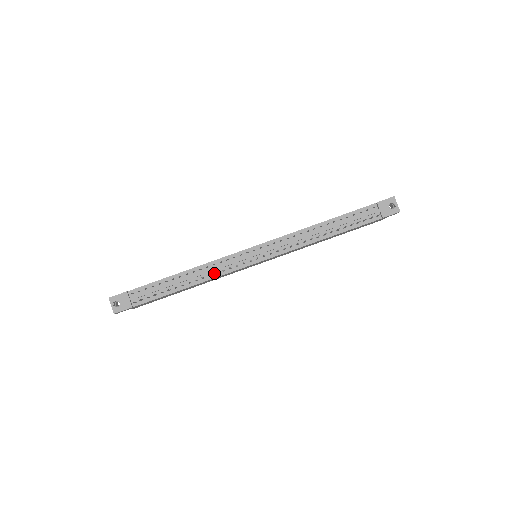
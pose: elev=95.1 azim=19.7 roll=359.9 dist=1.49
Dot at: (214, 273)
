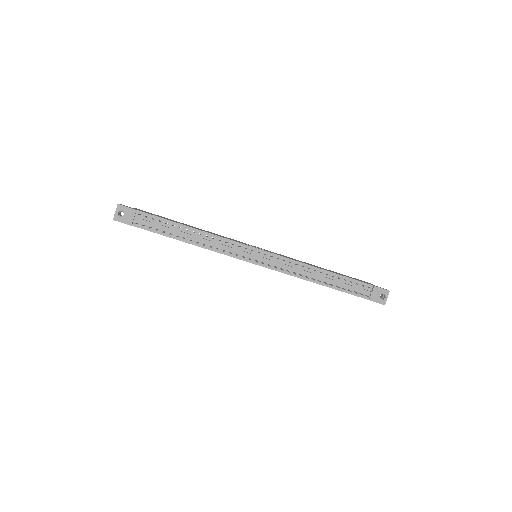
Dot at: (215, 247)
